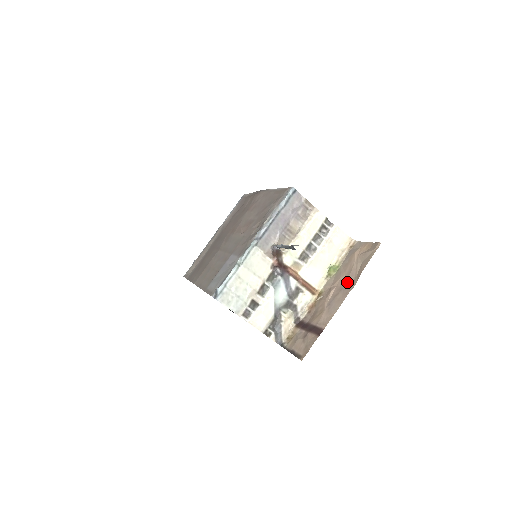
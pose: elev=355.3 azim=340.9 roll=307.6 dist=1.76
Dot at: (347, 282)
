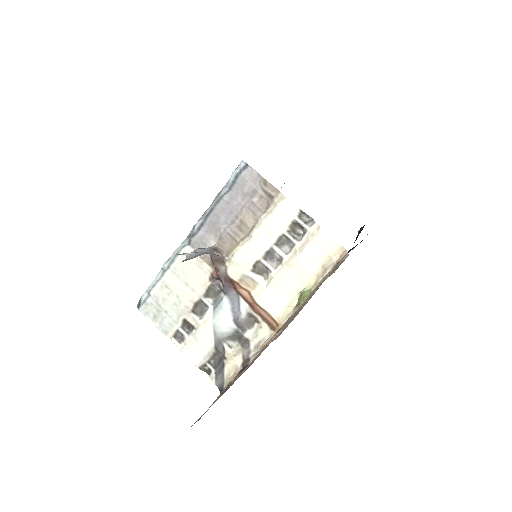
Dot at: (286, 324)
